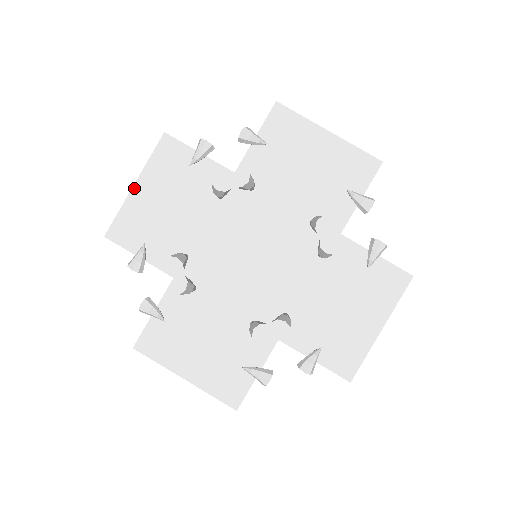
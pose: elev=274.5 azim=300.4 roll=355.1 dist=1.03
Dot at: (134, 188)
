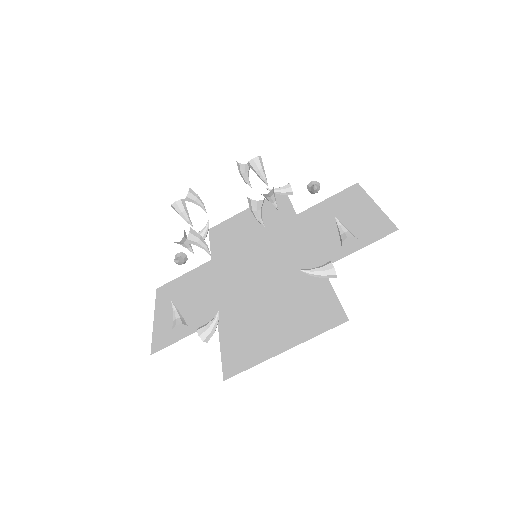
Dot at: (244, 211)
